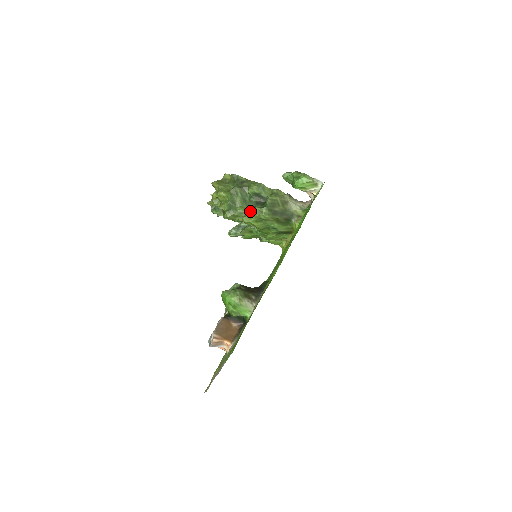
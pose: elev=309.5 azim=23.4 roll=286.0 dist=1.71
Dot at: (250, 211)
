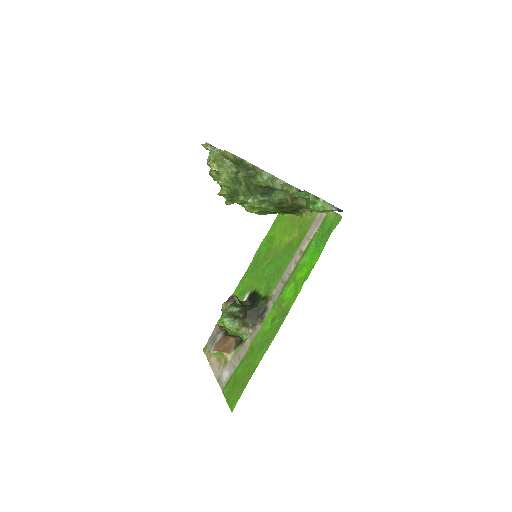
Dot at: (254, 206)
